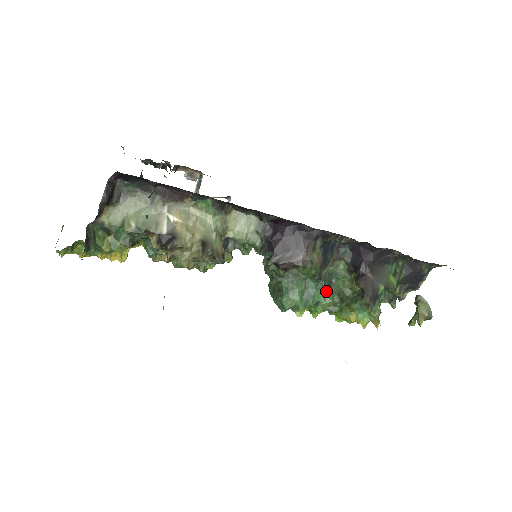
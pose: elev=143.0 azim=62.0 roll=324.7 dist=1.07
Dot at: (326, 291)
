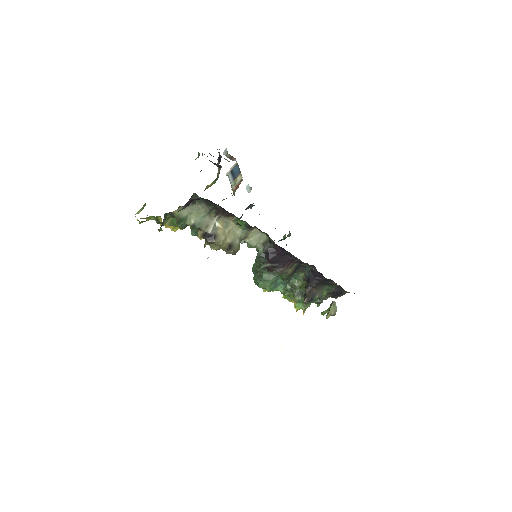
Dot at: (286, 285)
